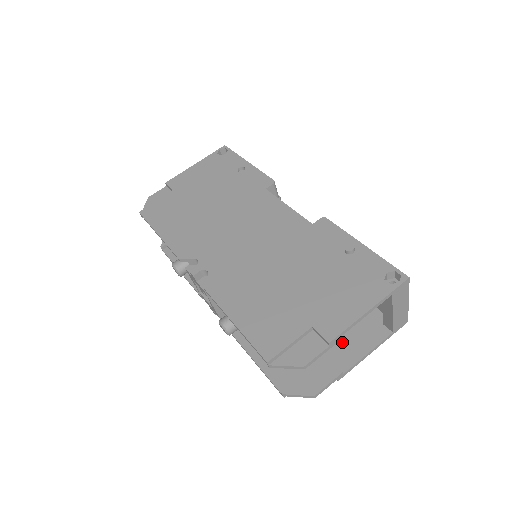
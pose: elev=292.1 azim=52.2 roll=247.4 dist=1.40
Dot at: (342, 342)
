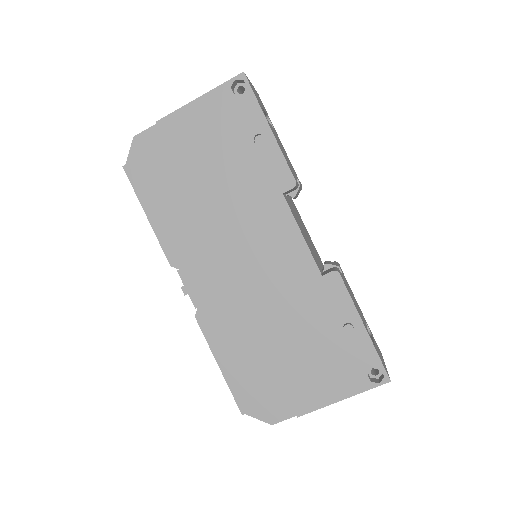
Dot at: occluded
